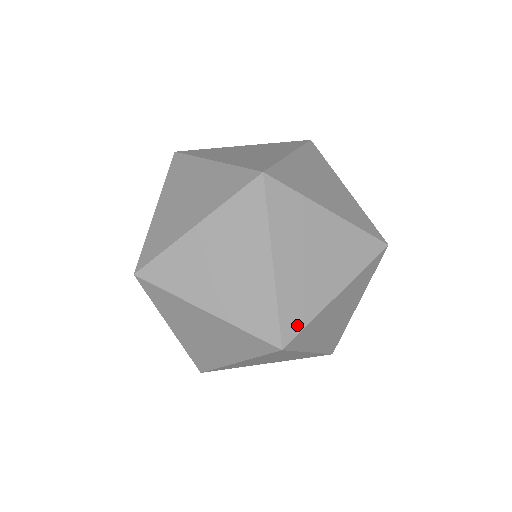
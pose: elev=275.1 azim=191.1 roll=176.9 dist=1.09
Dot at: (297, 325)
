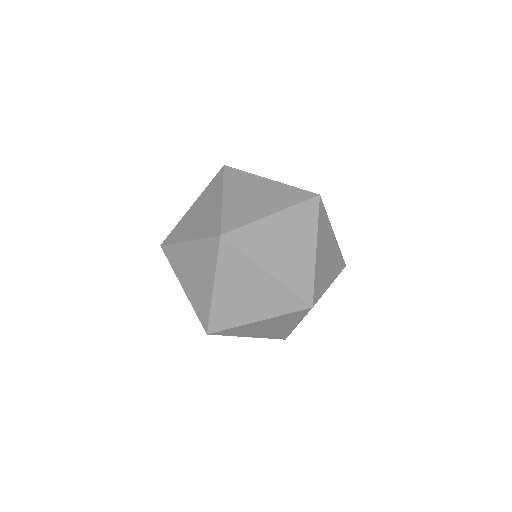
Dot at: (318, 295)
